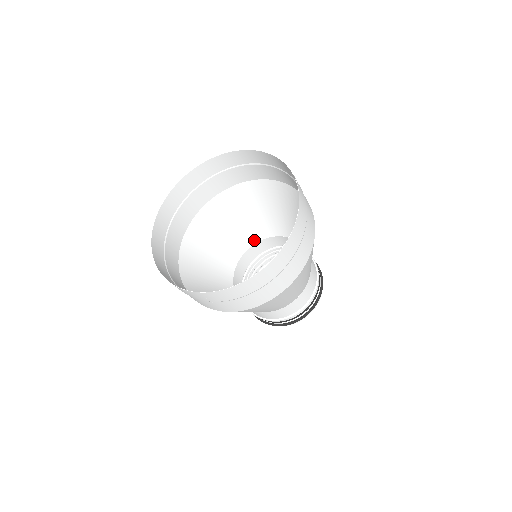
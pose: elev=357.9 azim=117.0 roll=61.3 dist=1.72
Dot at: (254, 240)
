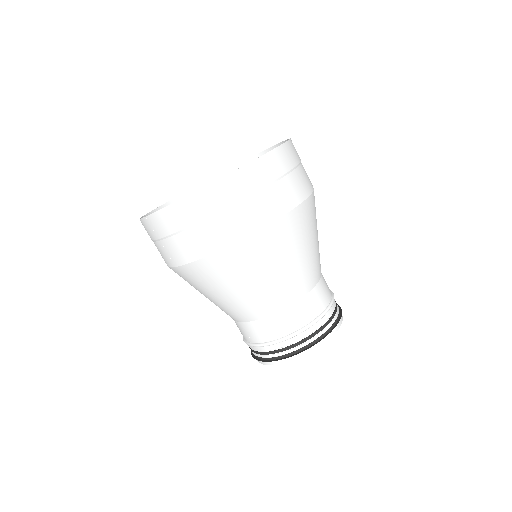
Dot at: occluded
